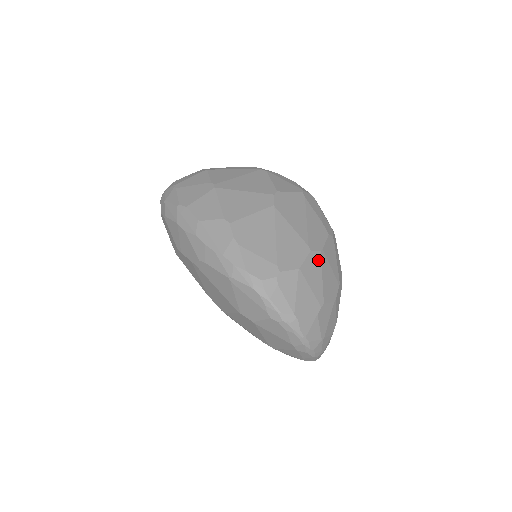
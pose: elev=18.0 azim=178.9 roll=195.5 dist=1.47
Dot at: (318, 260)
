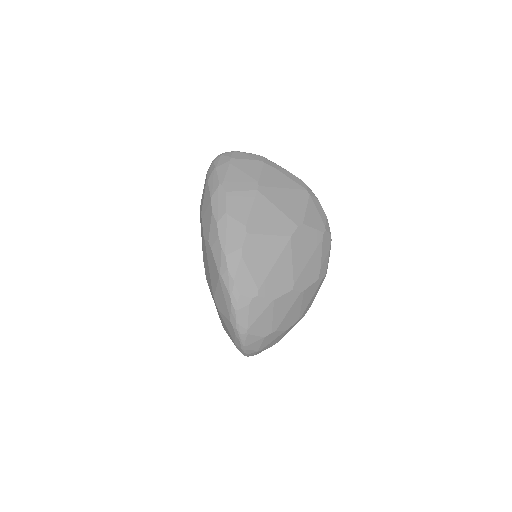
Dot at: (294, 298)
